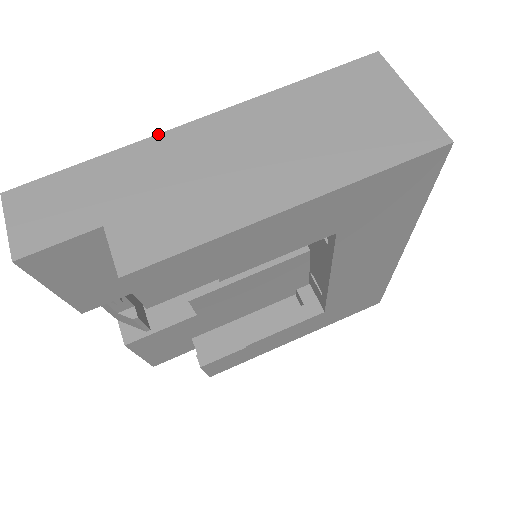
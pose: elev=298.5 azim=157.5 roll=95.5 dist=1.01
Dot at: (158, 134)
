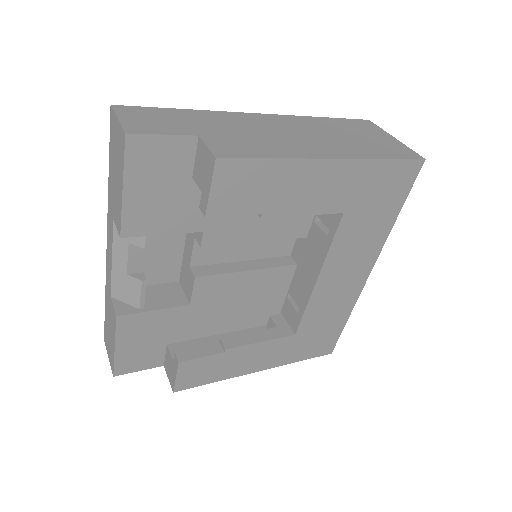
Dot at: (232, 112)
